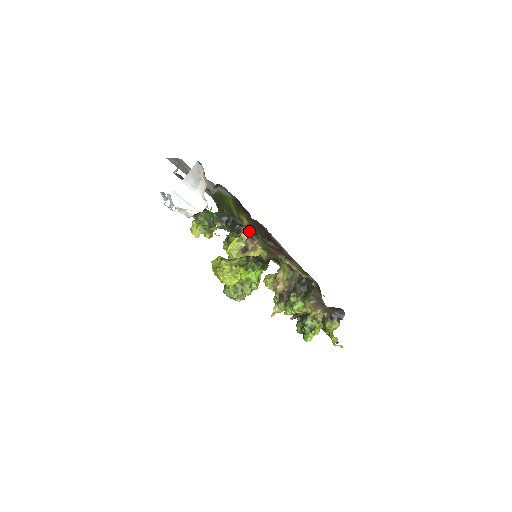
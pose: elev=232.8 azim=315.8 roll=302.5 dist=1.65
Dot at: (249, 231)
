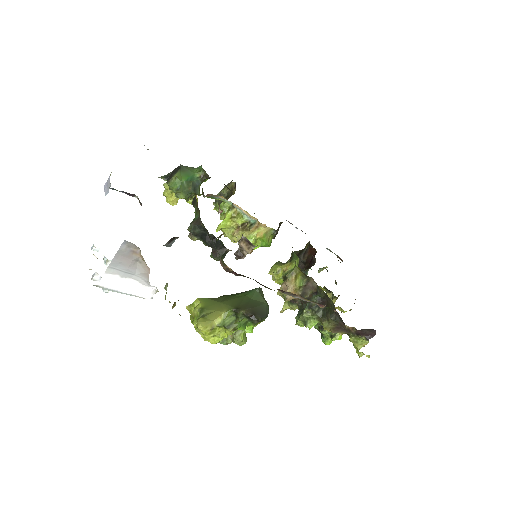
Dot at: occluded
